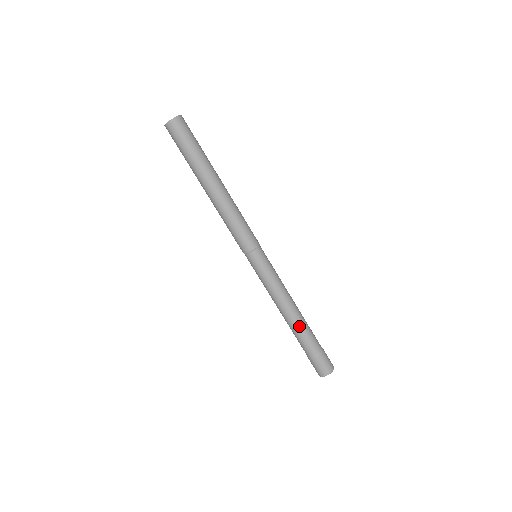
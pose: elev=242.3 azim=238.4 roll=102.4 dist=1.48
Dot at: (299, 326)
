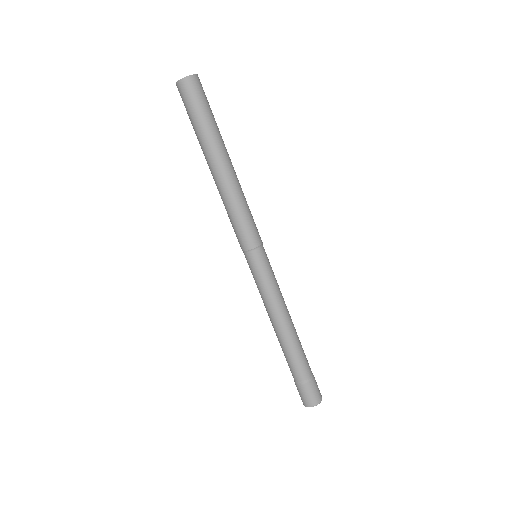
Dot at: (289, 346)
